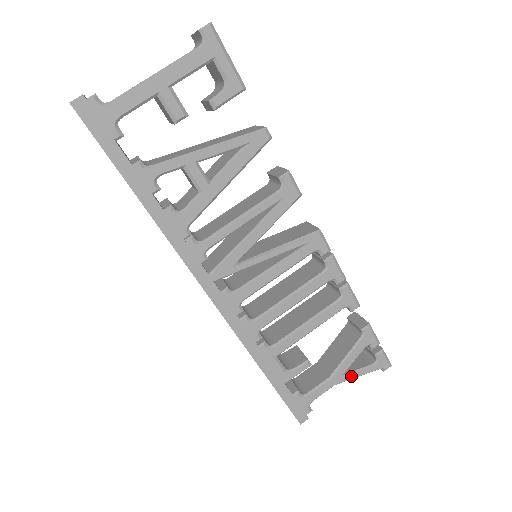
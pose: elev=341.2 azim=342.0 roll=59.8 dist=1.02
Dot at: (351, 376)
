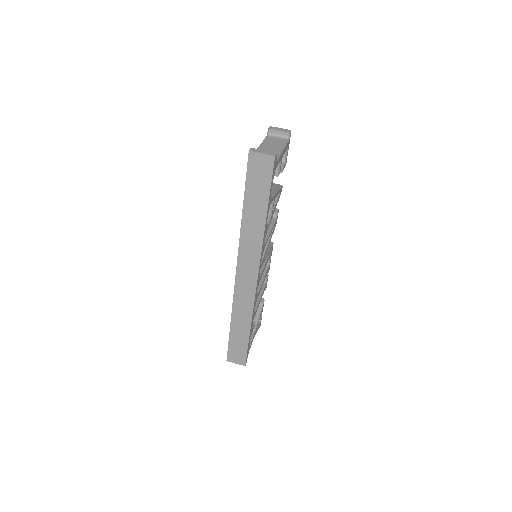
Dot at: (256, 332)
